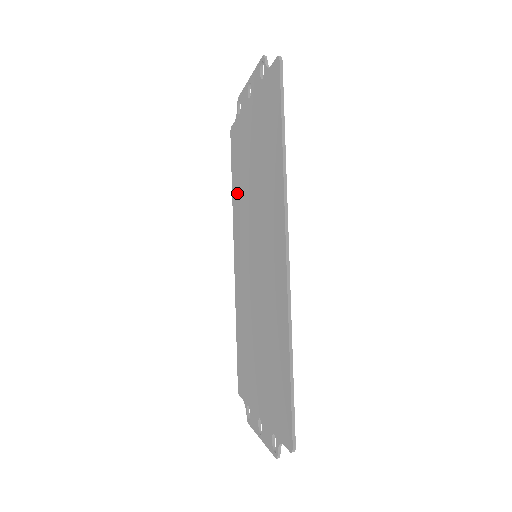
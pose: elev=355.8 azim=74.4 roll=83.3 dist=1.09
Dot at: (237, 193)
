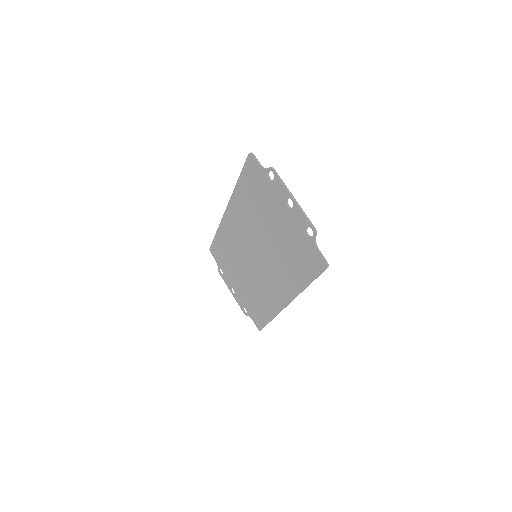
Dot at: (245, 200)
